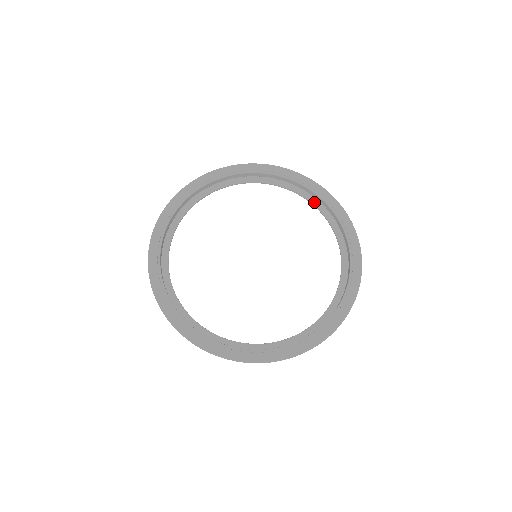
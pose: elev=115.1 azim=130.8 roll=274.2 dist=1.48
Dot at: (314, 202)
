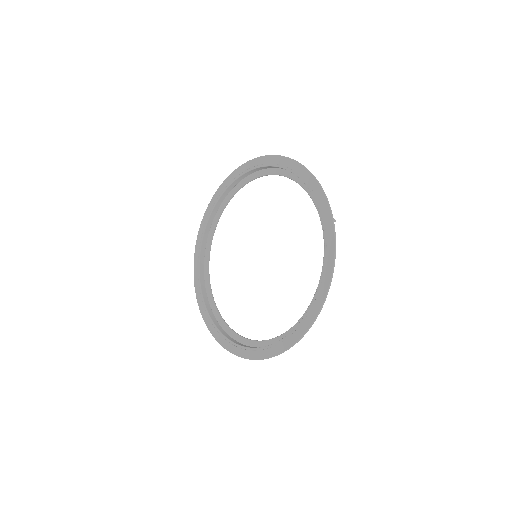
Dot at: (271, 172)
